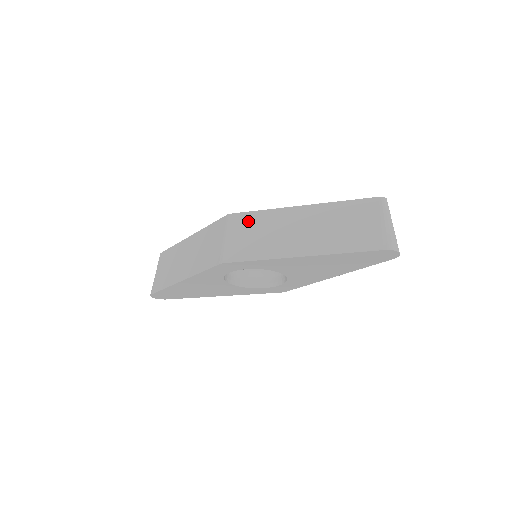
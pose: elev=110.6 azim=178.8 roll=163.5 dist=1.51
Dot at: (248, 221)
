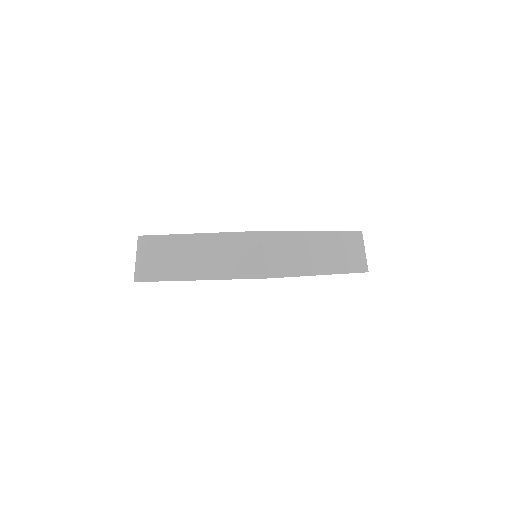
Dot at: (280, 240)
